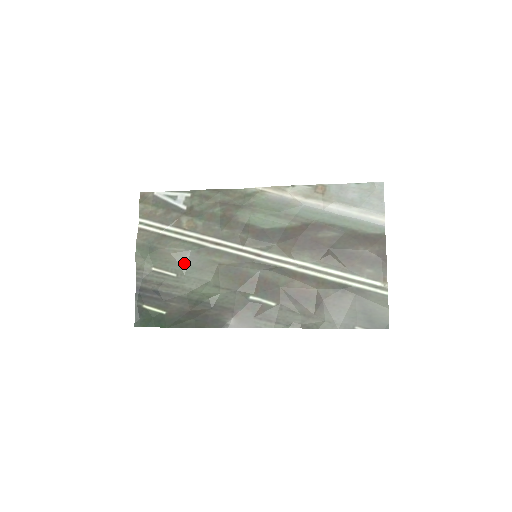
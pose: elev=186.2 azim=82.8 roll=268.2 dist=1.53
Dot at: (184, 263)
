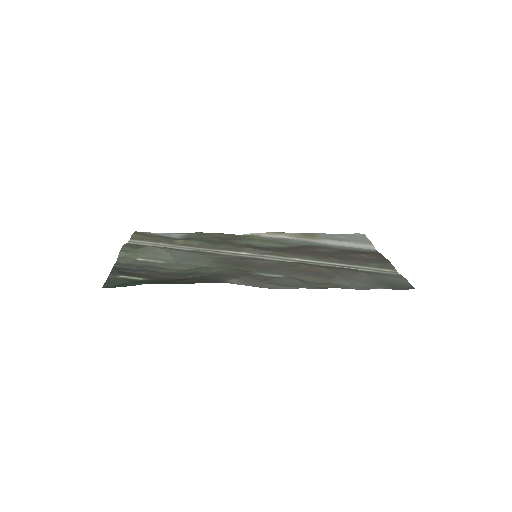
Dot at: (176, 256)
